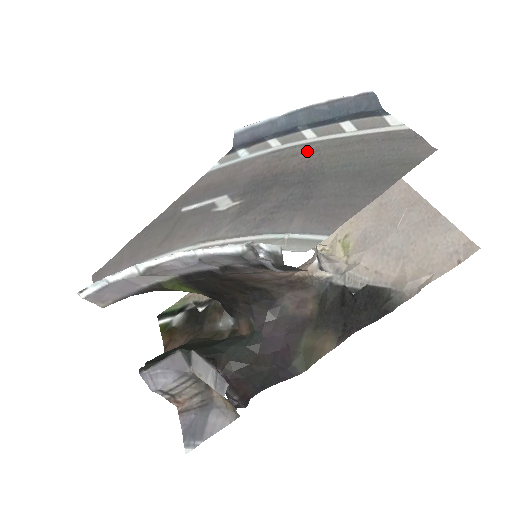
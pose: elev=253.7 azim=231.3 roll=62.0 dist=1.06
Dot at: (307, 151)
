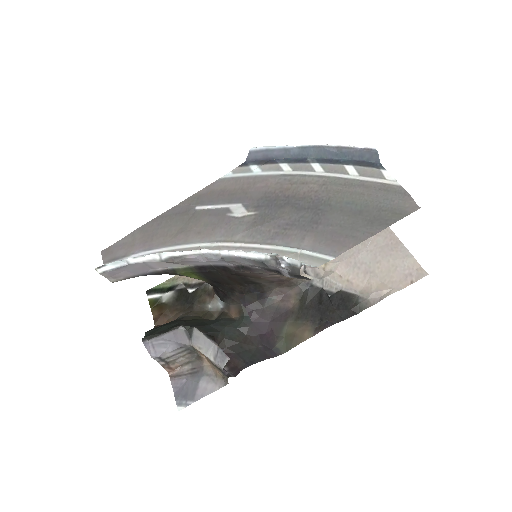
Dot at: (316, 182)
